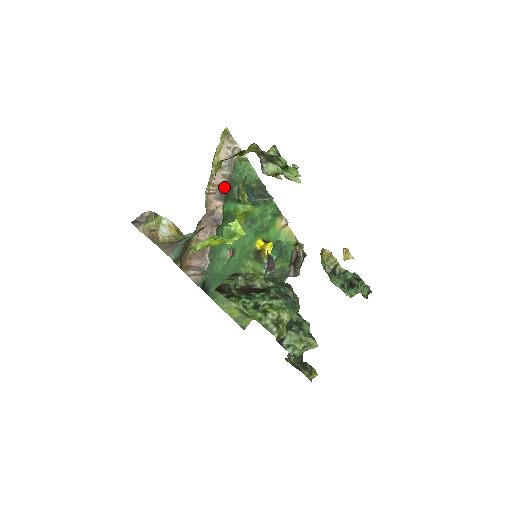
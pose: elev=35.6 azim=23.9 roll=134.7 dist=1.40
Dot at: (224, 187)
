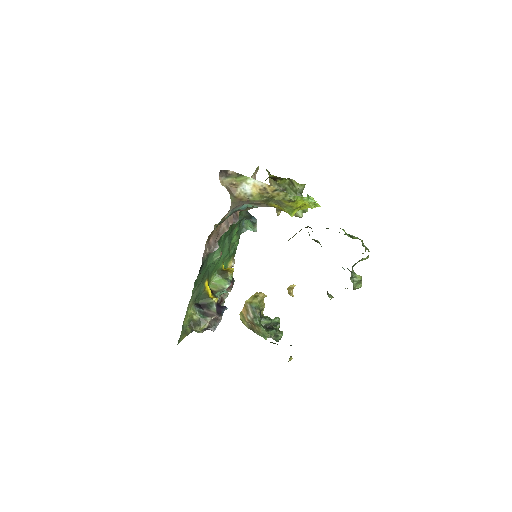
Dot at: occluded
